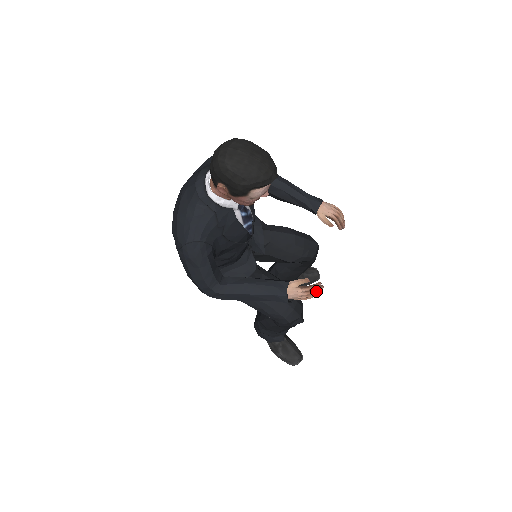
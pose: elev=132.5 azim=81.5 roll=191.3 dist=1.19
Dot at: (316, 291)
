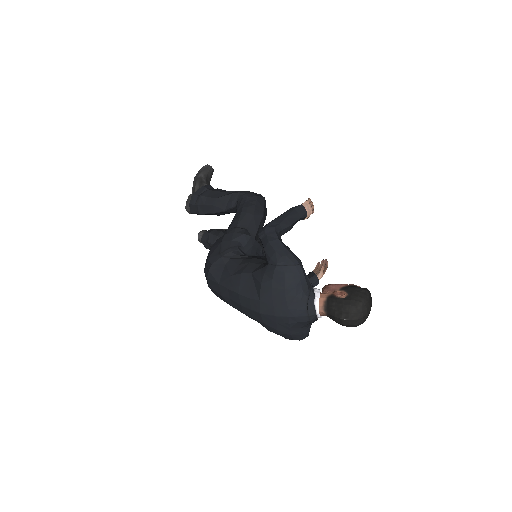
Dot at: (325, 266)
